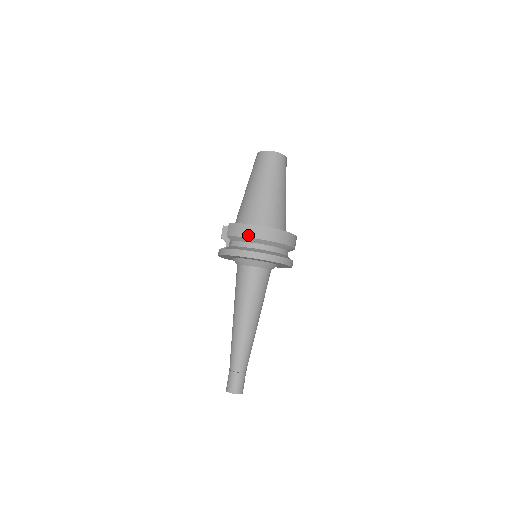
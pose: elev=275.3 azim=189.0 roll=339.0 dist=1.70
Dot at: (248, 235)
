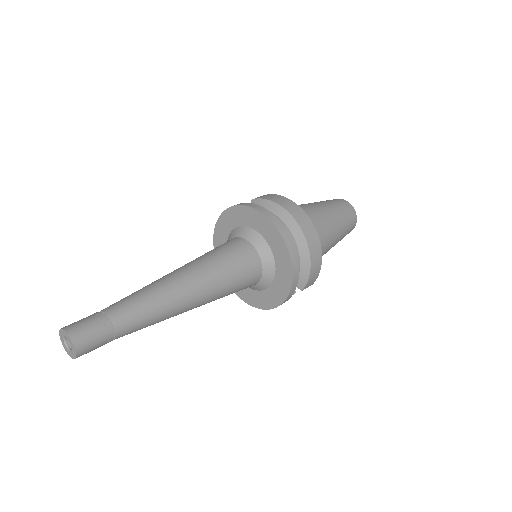
Dot at: (280, 203)
